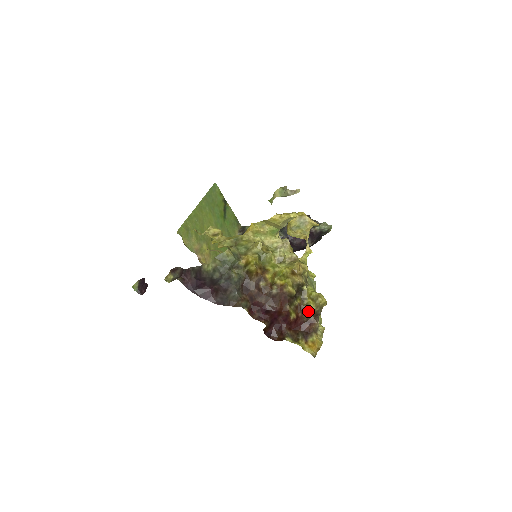
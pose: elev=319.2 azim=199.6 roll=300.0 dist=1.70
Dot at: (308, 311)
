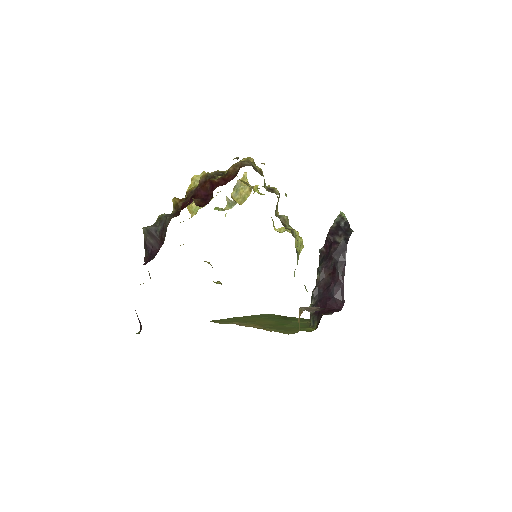
Dot at: (232, 170)
